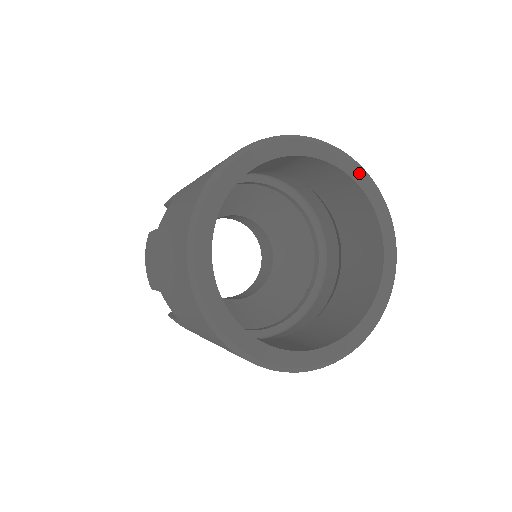
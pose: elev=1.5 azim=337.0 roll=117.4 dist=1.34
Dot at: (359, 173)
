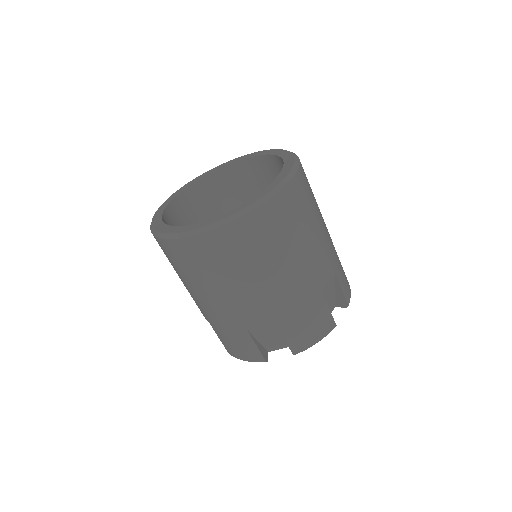
Dot at: (211, 171)
